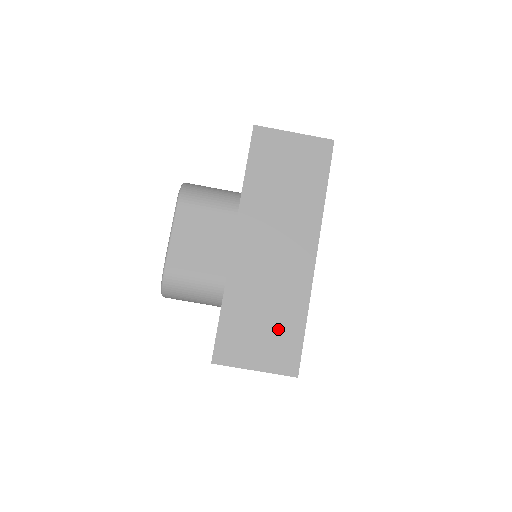
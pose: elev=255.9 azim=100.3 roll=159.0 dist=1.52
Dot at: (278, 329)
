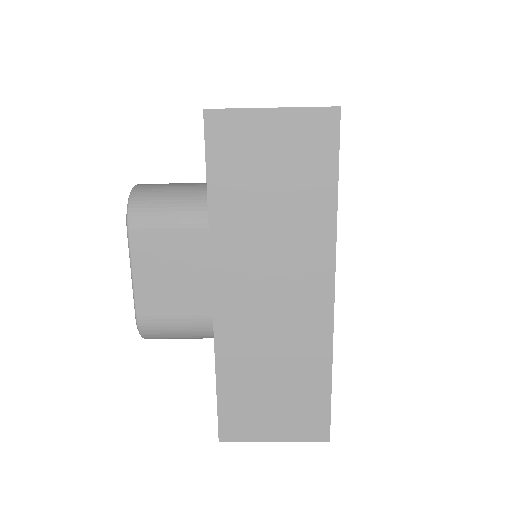
Dot at: (295, 393)
